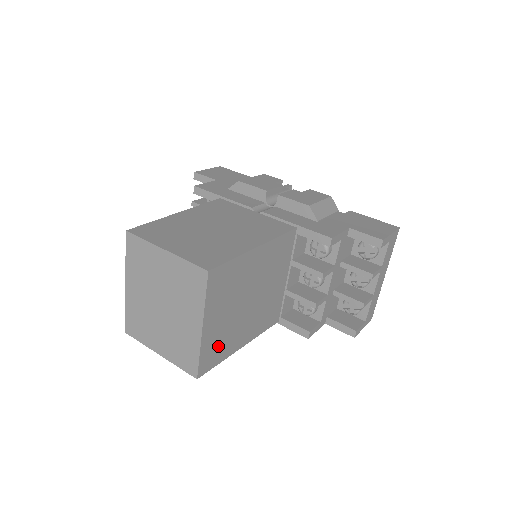
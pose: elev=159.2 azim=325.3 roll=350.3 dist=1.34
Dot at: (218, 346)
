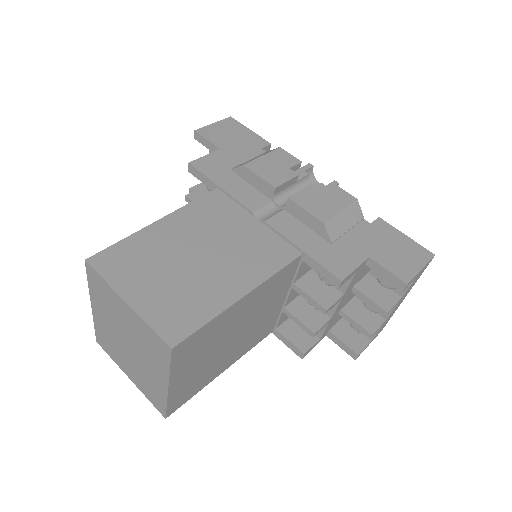
Dot at: (192, 386)
